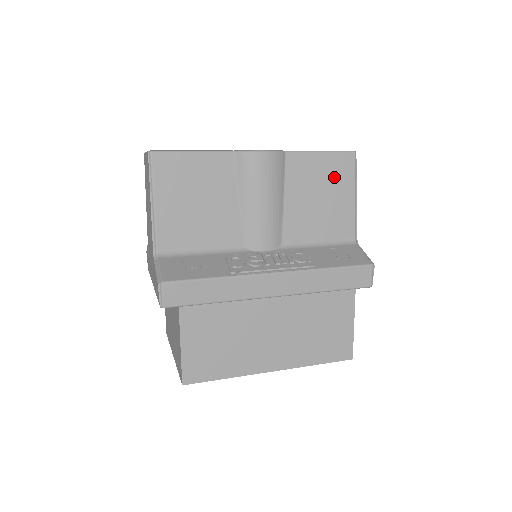
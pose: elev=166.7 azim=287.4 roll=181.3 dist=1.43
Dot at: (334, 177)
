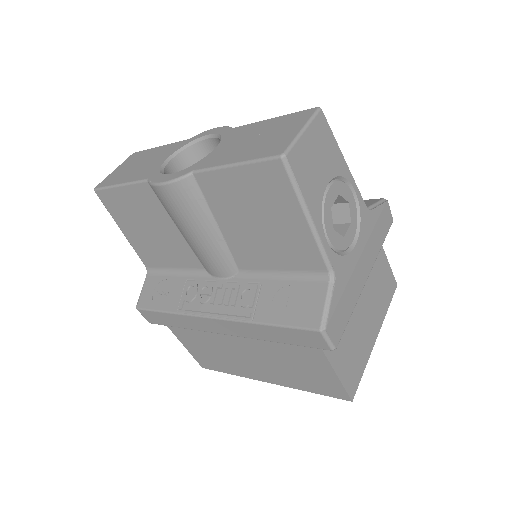
Dot at: (265, 197)
